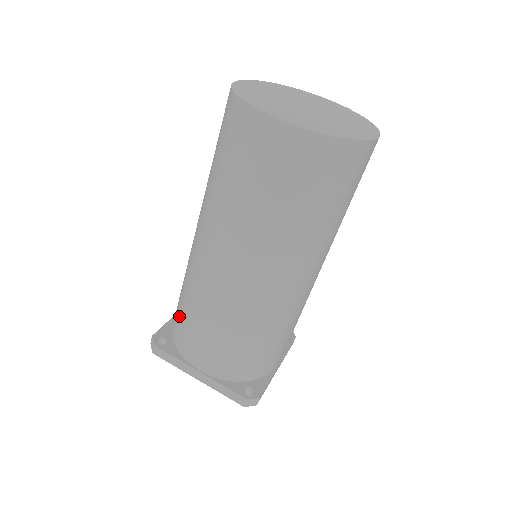
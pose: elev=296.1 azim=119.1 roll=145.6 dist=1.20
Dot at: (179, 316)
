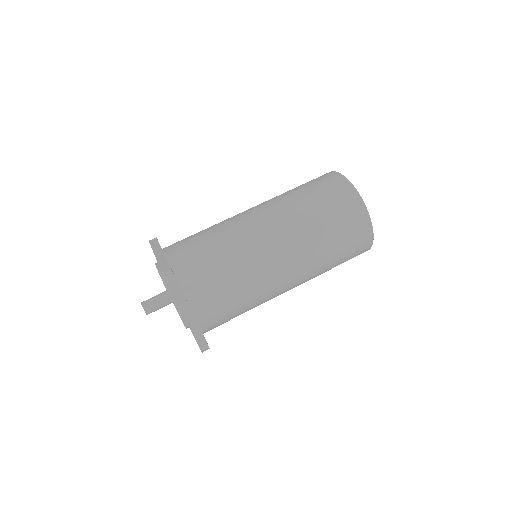
Dot at: occluded
